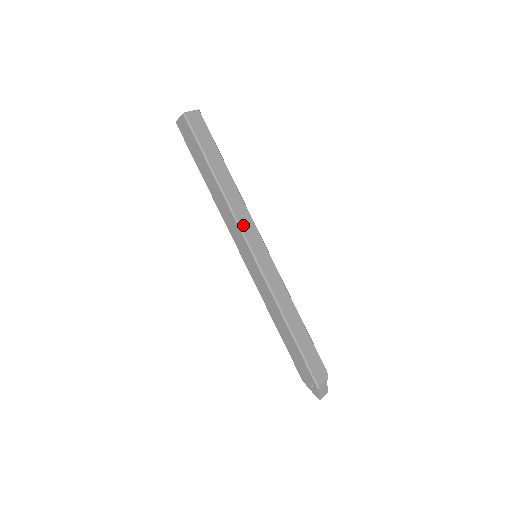
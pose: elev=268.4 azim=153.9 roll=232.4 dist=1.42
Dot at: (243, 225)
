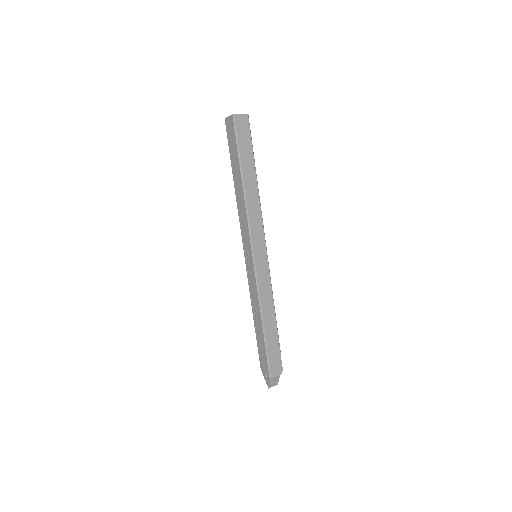
Dot at: (253, 228)
